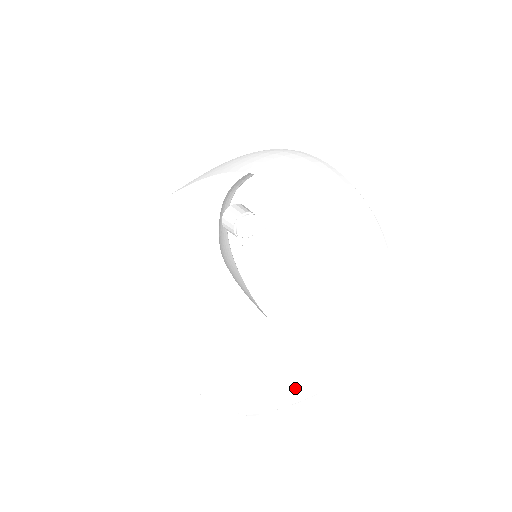
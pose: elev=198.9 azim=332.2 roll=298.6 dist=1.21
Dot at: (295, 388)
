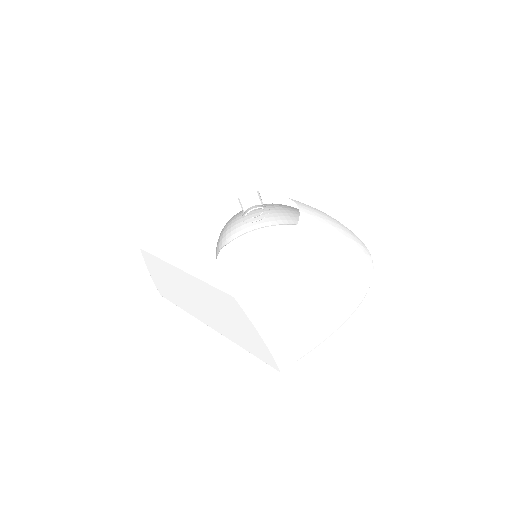
Dot at: (320, 312)
